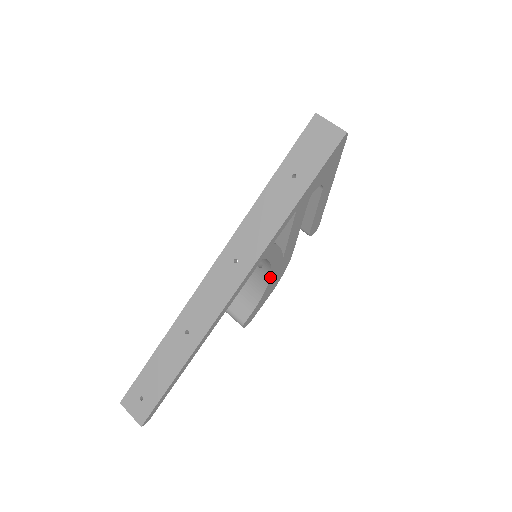
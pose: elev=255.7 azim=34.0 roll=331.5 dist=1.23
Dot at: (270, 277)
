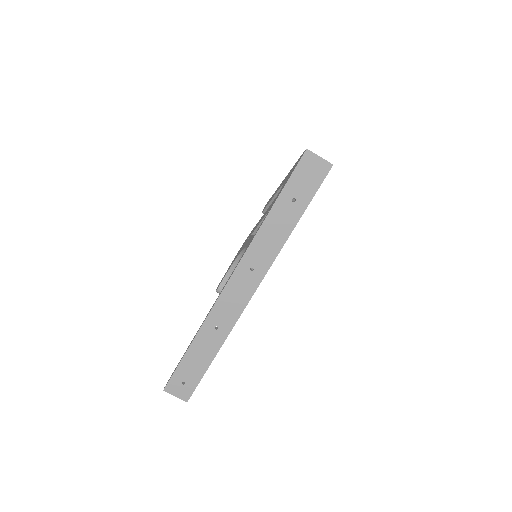
Dot at: occluded
